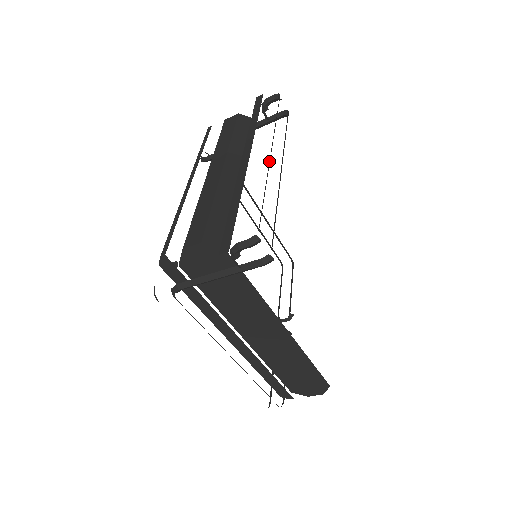
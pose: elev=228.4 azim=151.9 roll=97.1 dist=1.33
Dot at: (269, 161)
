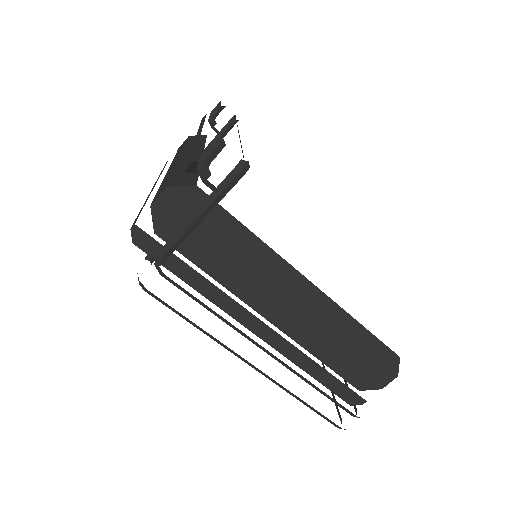
Dot at: occluded
